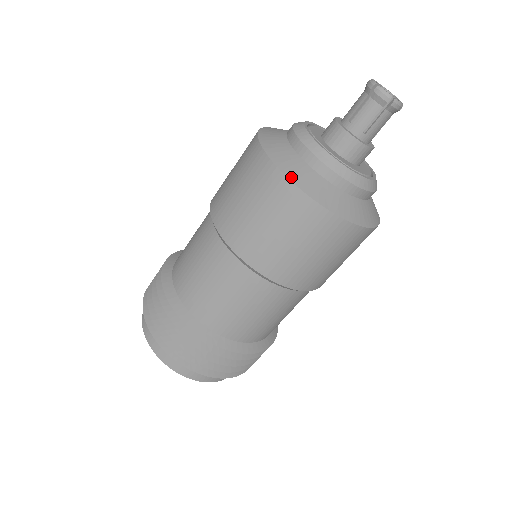
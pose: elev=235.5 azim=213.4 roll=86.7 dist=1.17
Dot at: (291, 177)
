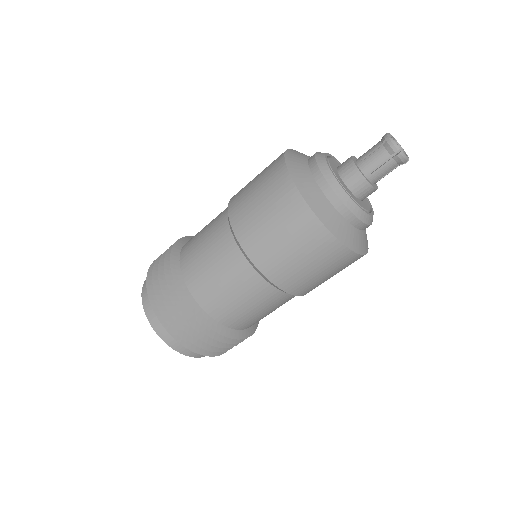
Dot at: (298, 185)
